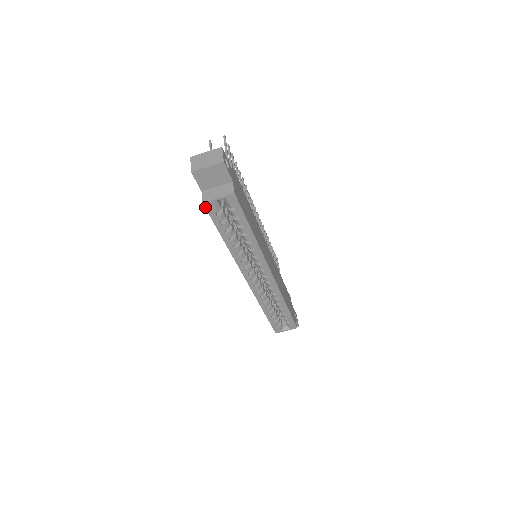
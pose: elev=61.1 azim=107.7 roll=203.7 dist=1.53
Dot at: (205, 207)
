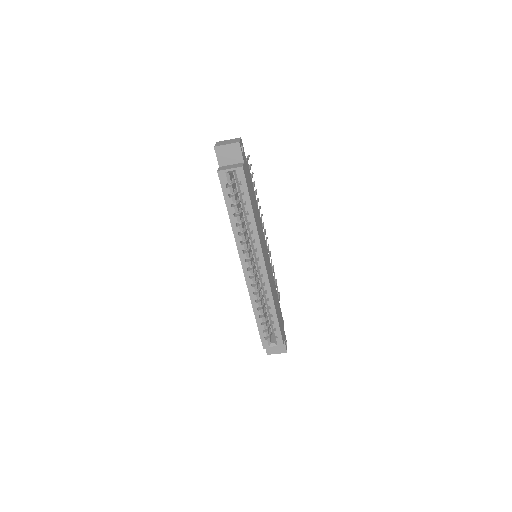
Dot at: (219, 176)
